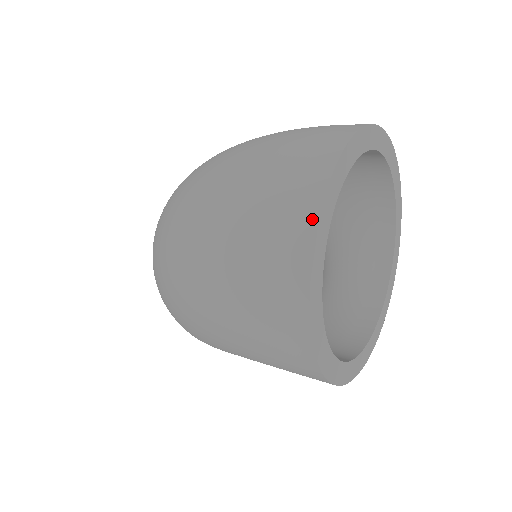
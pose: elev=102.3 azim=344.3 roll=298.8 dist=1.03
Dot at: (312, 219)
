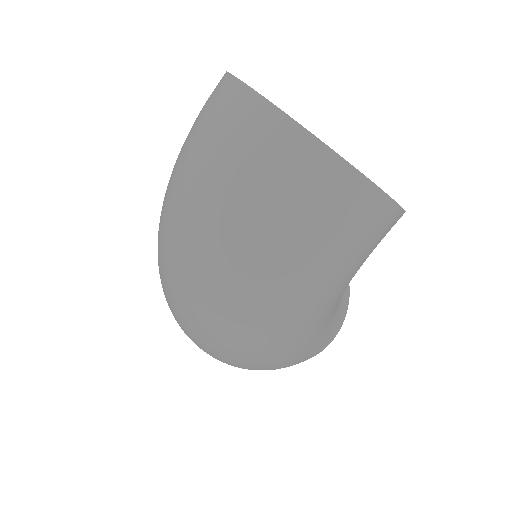
Dot at: (275, 113)
